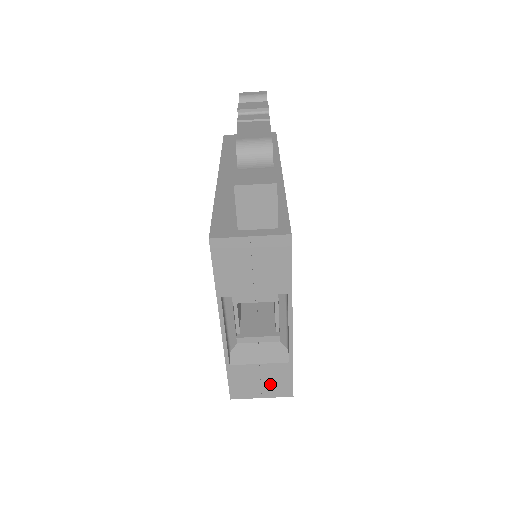
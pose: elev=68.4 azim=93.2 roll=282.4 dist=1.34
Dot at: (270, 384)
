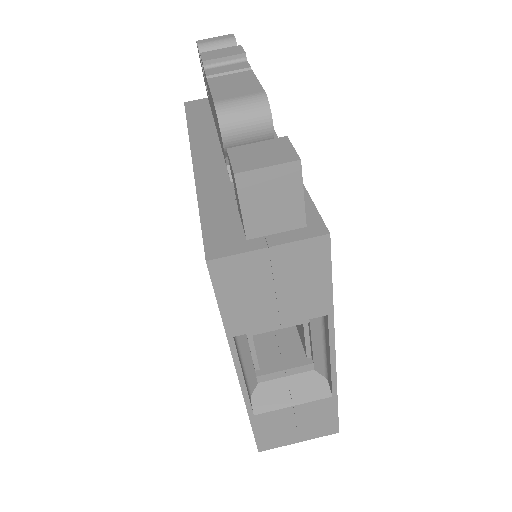
Dot at: (309, 425)
